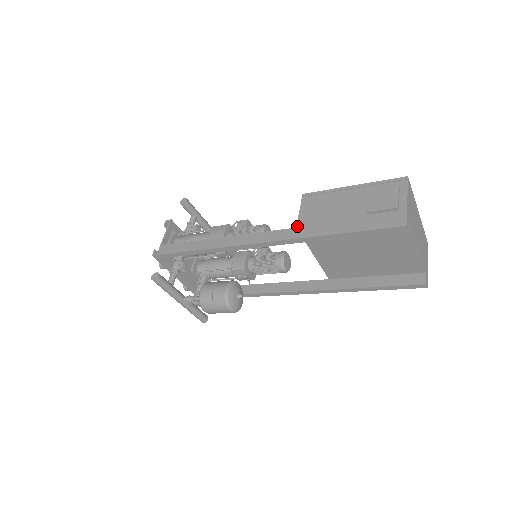
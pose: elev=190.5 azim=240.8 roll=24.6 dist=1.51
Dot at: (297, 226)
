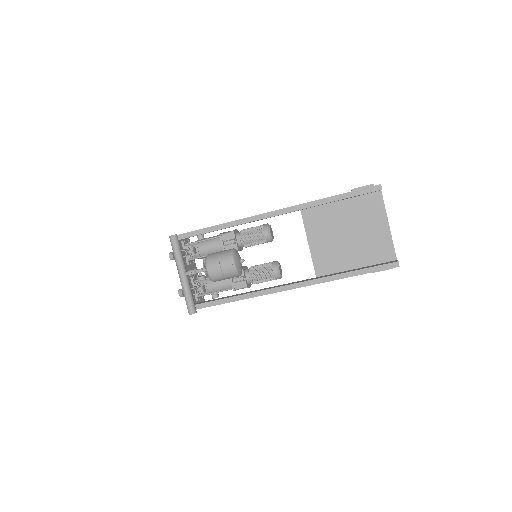
Dot at: occluded
